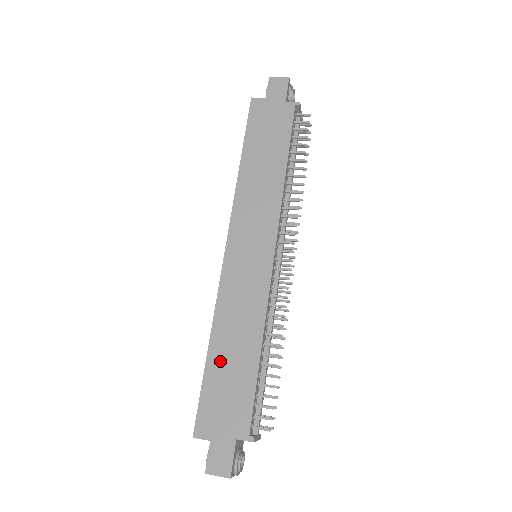
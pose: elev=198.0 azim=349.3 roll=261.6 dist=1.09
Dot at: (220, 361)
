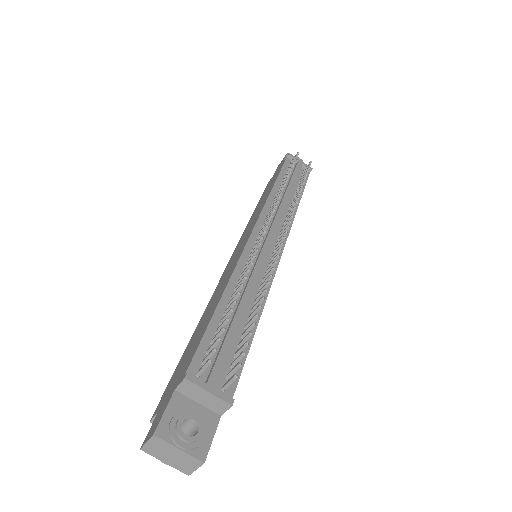
Dot at: (194, 337)
